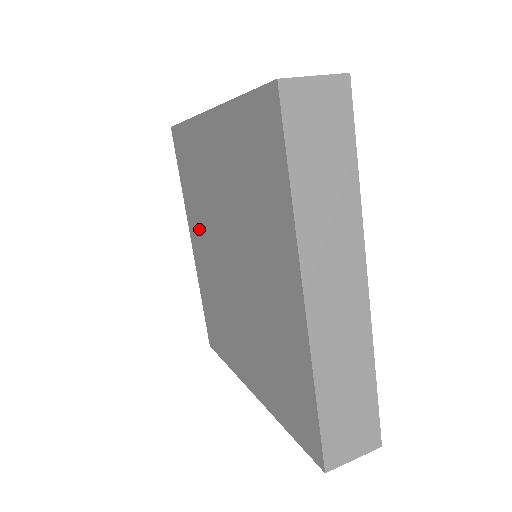
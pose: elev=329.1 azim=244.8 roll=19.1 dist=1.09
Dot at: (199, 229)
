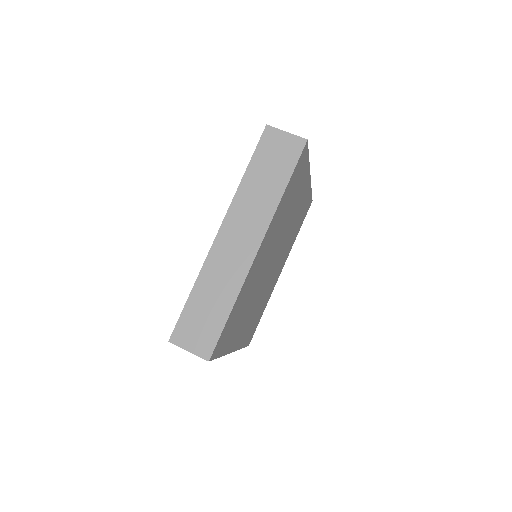
Dot at: occluded
